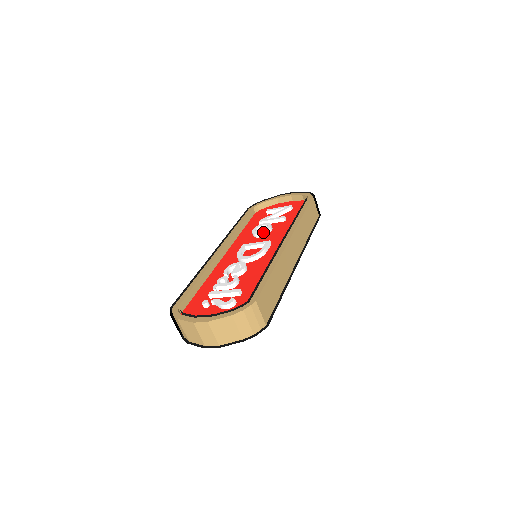
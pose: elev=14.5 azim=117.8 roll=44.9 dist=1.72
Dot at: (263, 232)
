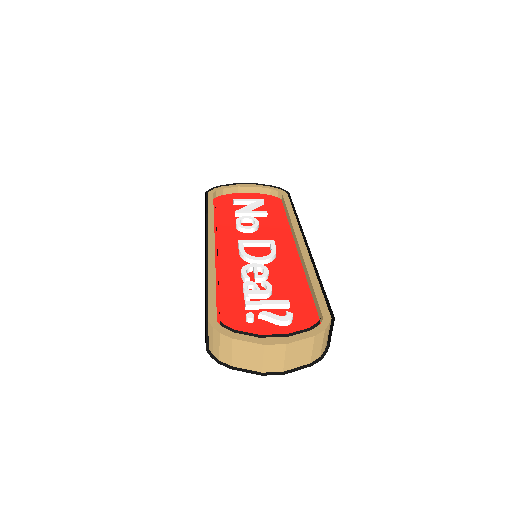
Dot at: (254, 227)
